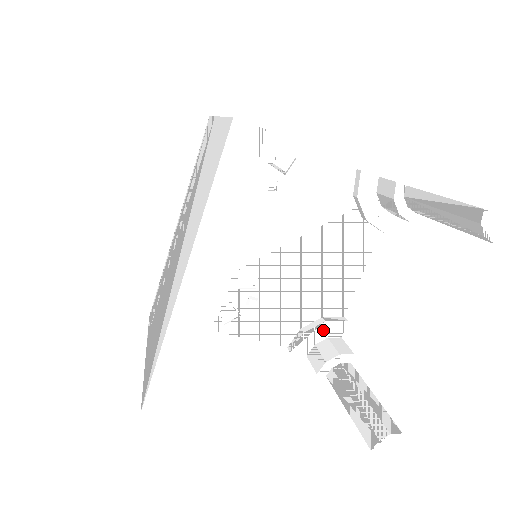
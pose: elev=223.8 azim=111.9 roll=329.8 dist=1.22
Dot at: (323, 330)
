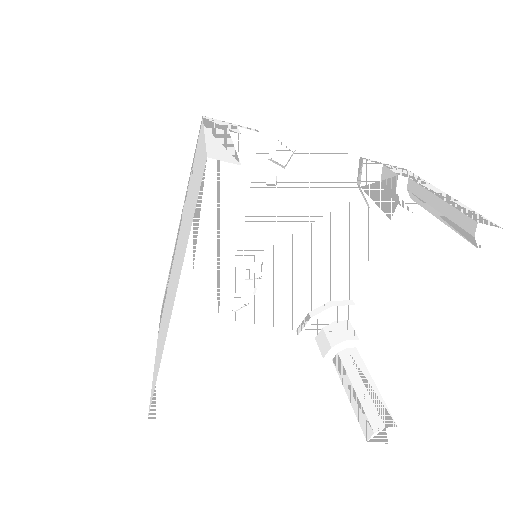
Dot at: (330, 314)
